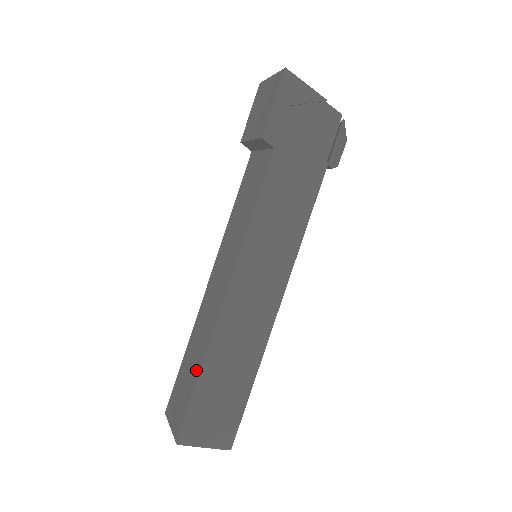
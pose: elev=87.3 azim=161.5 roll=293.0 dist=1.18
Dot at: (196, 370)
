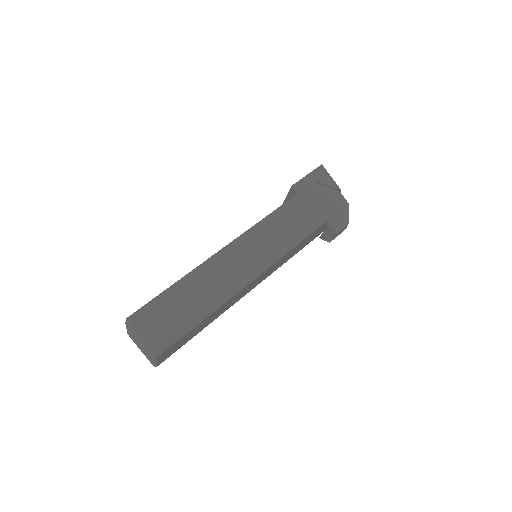
Dot at: occluded
